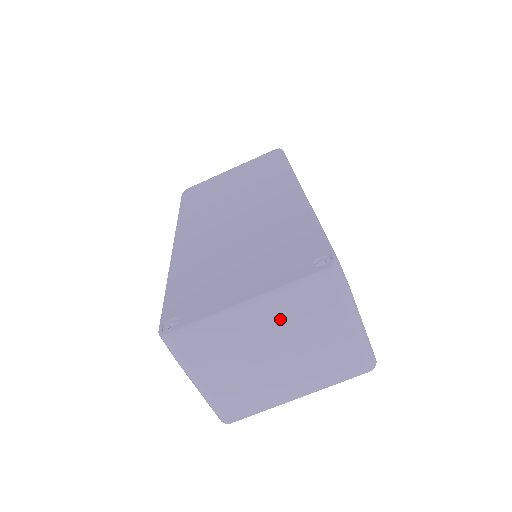
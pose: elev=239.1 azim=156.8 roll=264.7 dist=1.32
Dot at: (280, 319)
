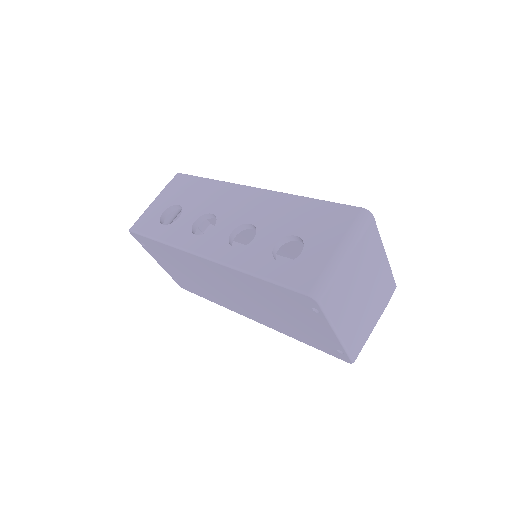
Dot at: (380, 280)
